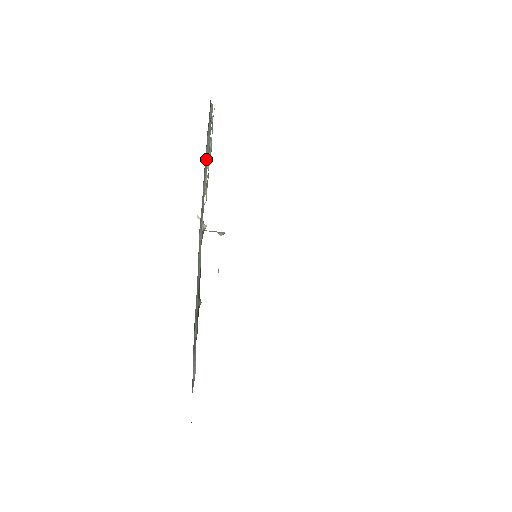
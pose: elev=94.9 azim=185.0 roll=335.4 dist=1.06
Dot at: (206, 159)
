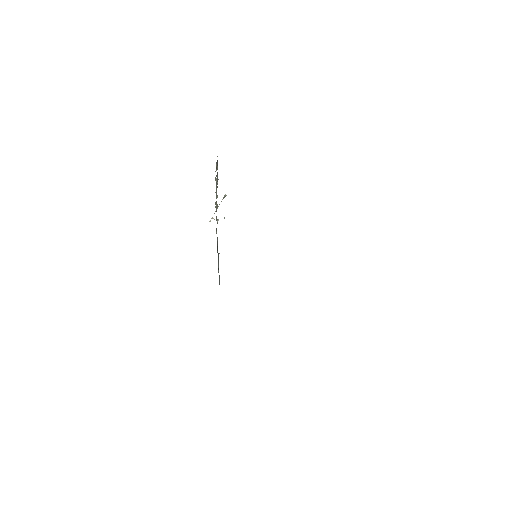
Dot at: (216, 195)
